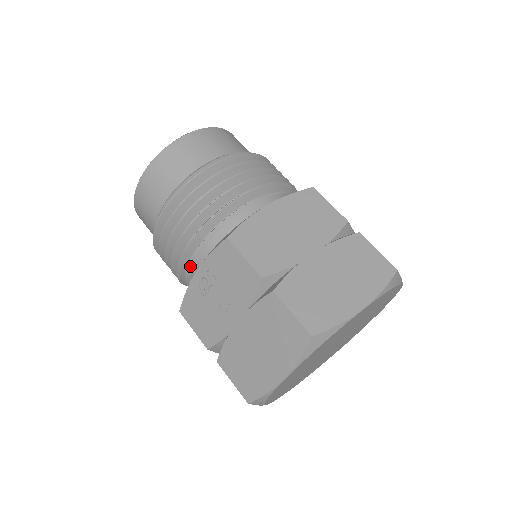
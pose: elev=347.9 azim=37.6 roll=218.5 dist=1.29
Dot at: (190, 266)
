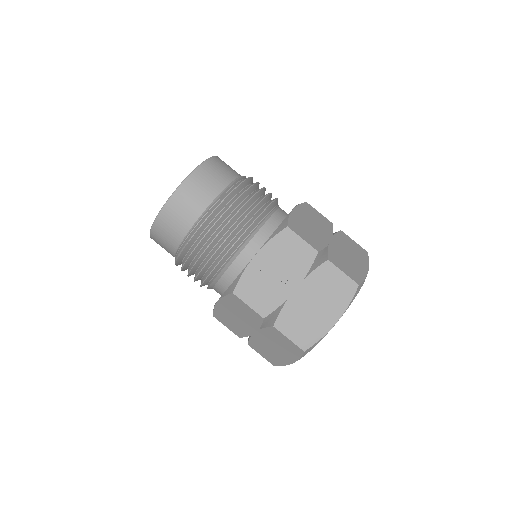
Dot at: (234, 257)
